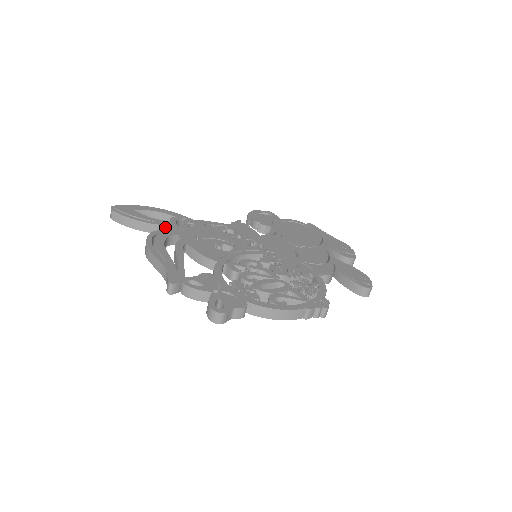
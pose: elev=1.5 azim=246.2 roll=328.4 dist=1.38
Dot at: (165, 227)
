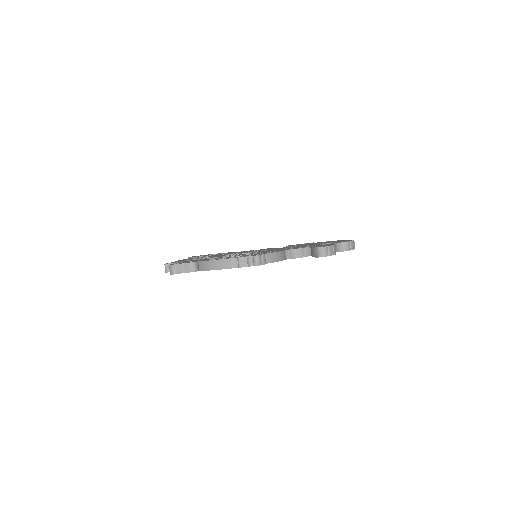
Dot at: occluded
